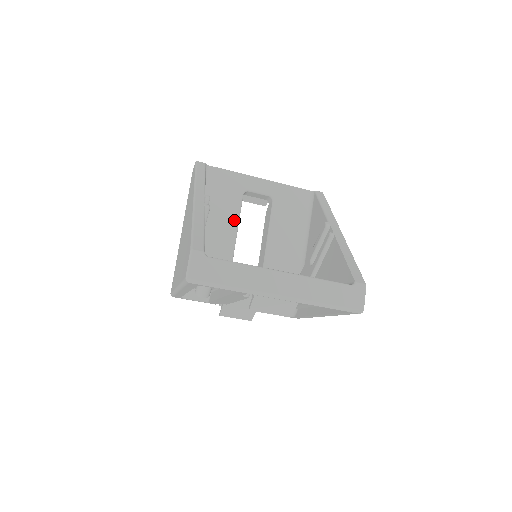
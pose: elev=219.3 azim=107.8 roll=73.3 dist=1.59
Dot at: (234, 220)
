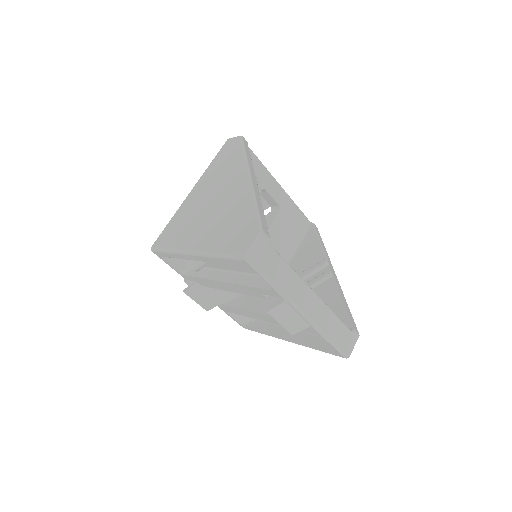
Dot at: occluded
